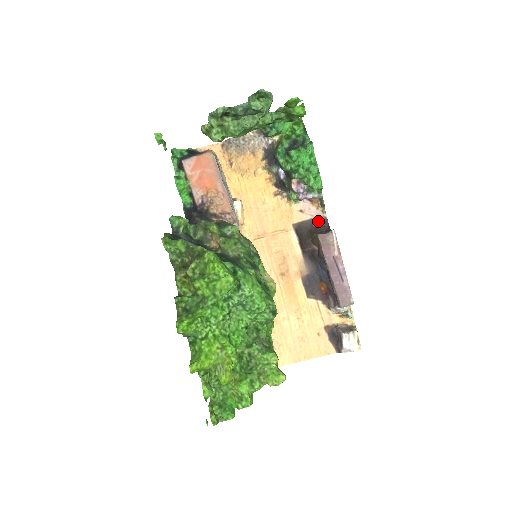
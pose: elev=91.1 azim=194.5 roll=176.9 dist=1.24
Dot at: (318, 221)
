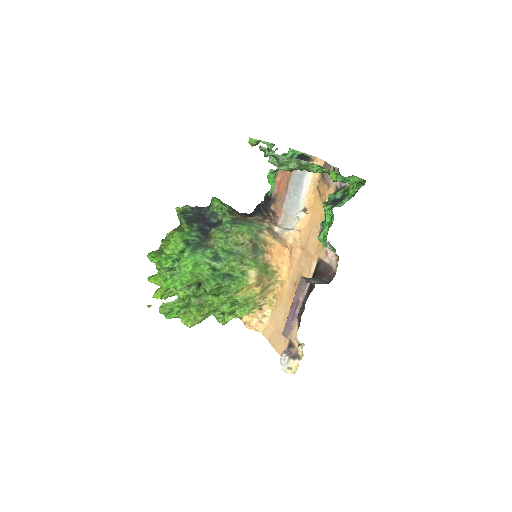
Dot at: (331, 270)
